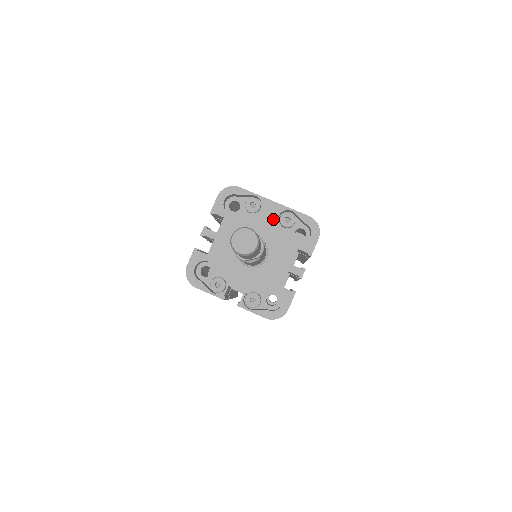
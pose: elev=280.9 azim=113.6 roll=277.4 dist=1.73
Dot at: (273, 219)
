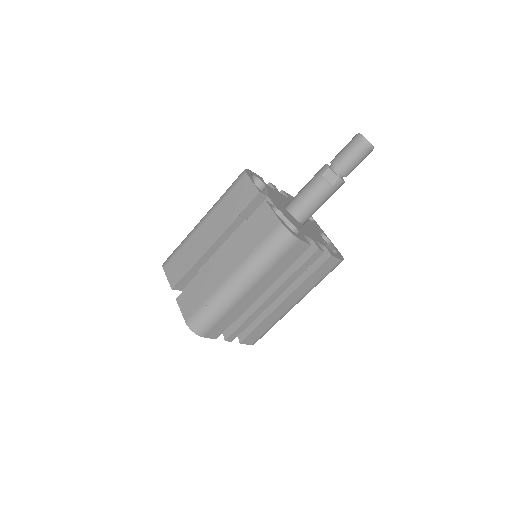
Dot at: (317, 229)
